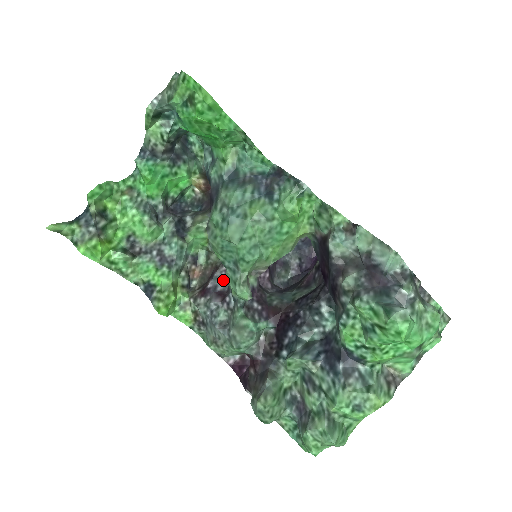
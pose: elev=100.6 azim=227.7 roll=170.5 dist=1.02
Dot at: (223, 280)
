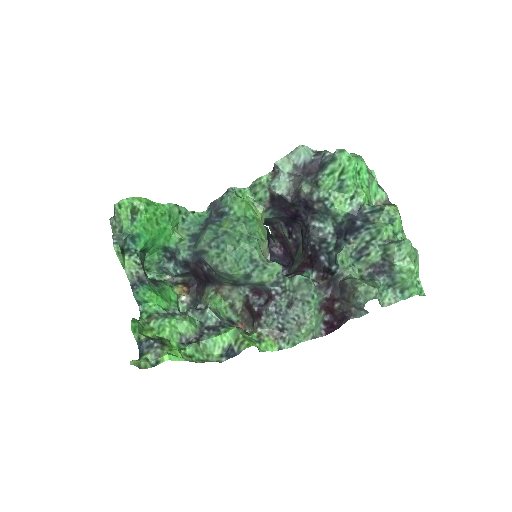
Dot at: (258, 299)
